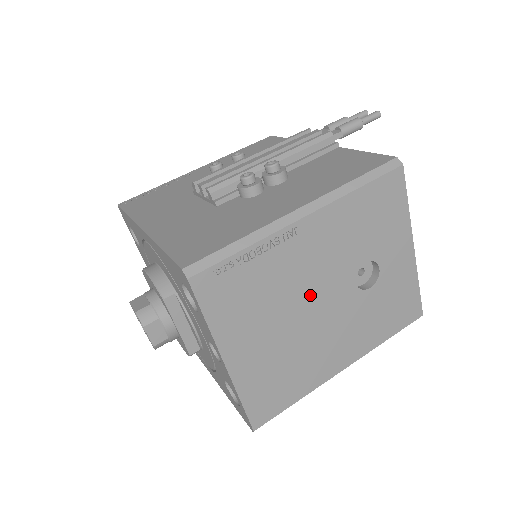
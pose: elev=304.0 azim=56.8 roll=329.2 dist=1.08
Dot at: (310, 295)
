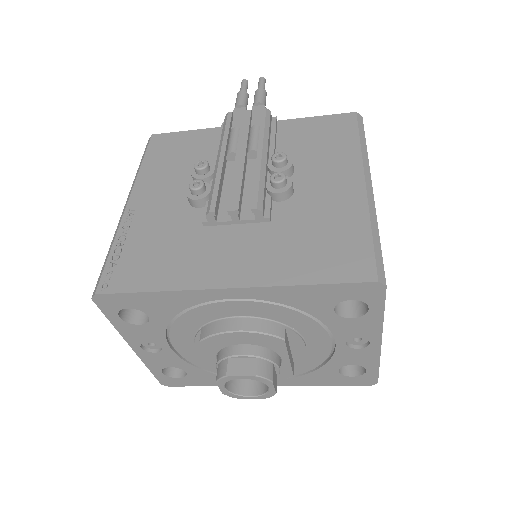
Dot at: occluded
